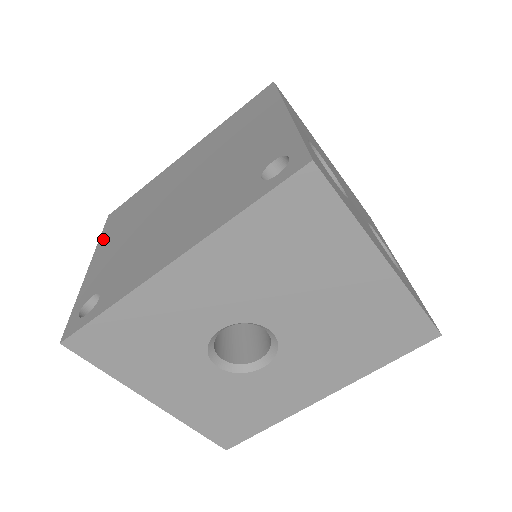
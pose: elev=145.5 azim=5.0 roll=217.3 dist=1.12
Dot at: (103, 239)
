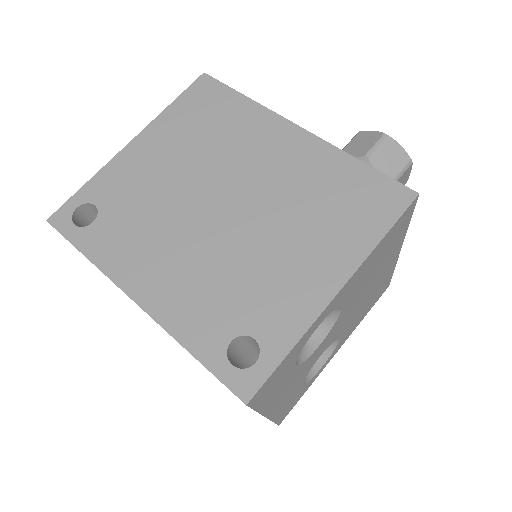
Dot at: (166, 117)
